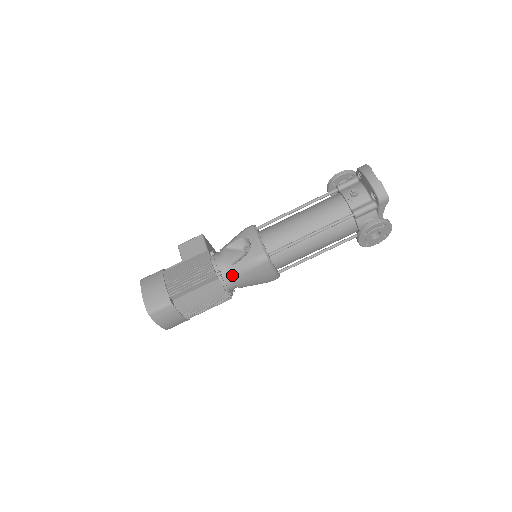
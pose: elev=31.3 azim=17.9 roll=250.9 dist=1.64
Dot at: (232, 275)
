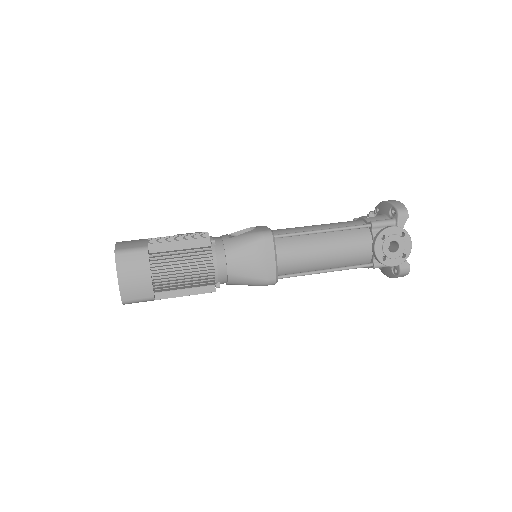
Dot at: (227, 247)
